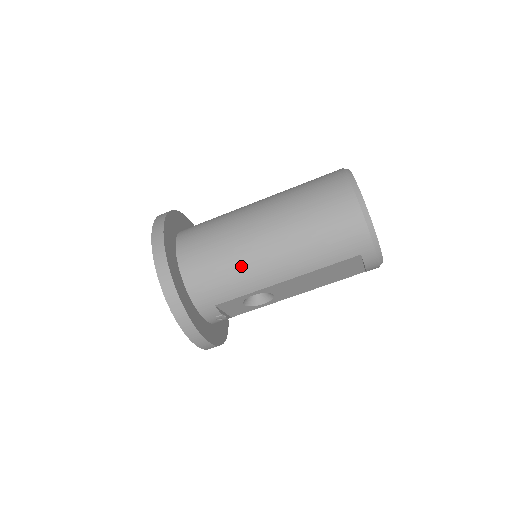
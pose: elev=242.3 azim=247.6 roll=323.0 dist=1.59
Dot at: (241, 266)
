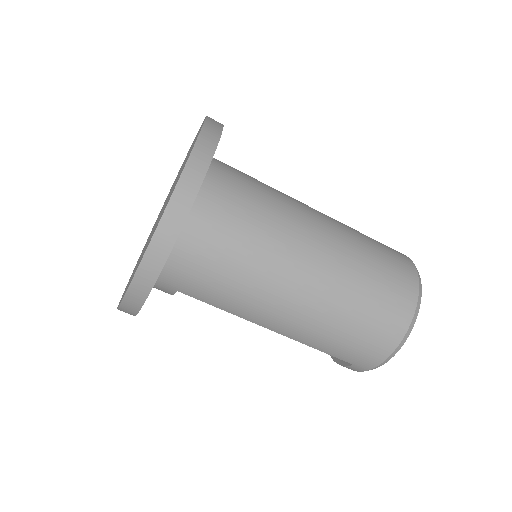
Dot at: (248, 290)
